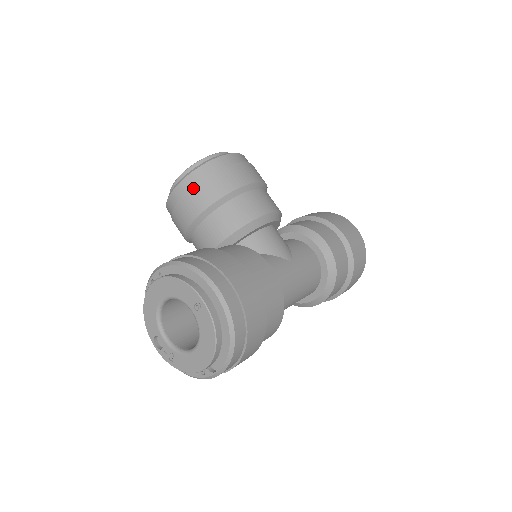
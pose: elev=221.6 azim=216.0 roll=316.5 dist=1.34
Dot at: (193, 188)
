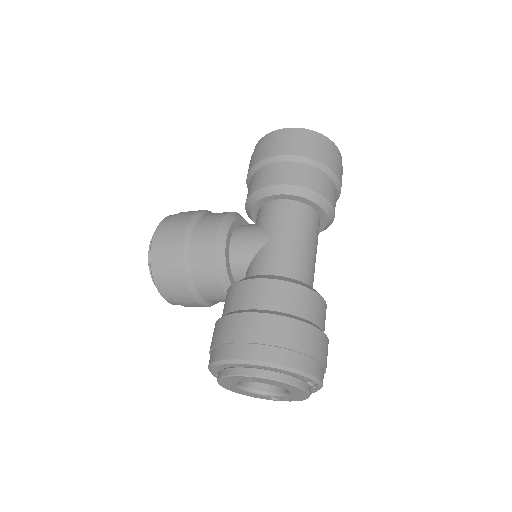
Dot at: (168, 290)
